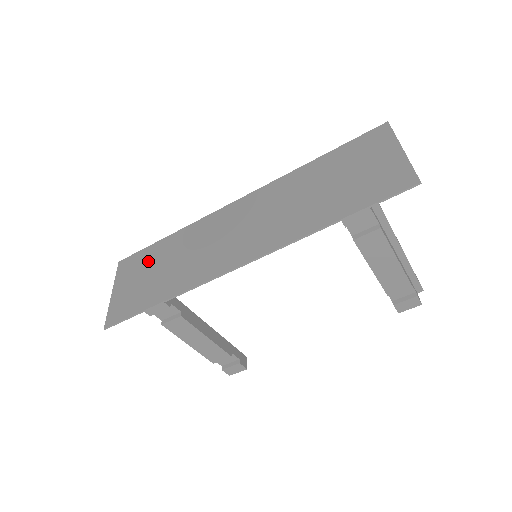
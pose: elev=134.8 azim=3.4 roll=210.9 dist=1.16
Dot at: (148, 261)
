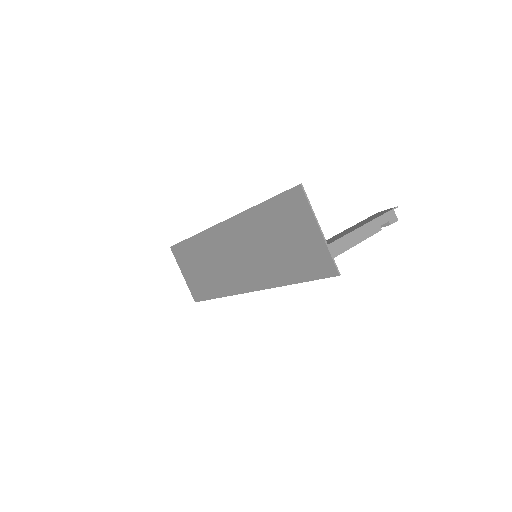
Dot at: (189, 257)
